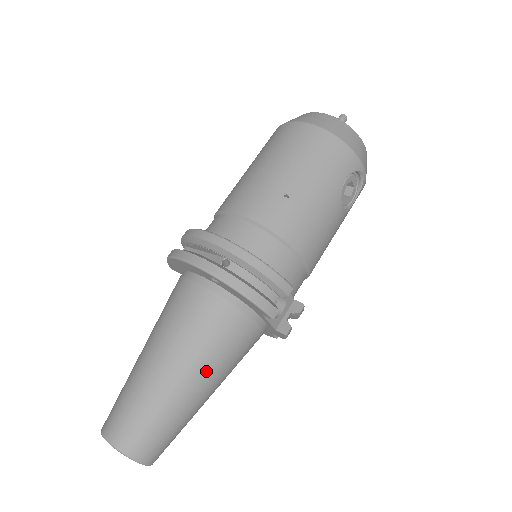
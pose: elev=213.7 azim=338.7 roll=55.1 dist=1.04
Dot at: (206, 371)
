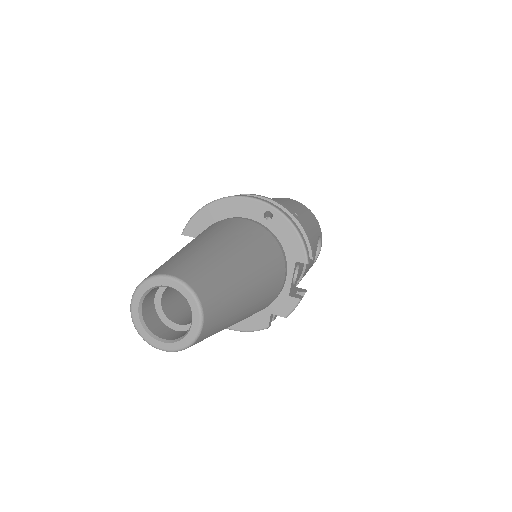
Dot at: (259, 274)
